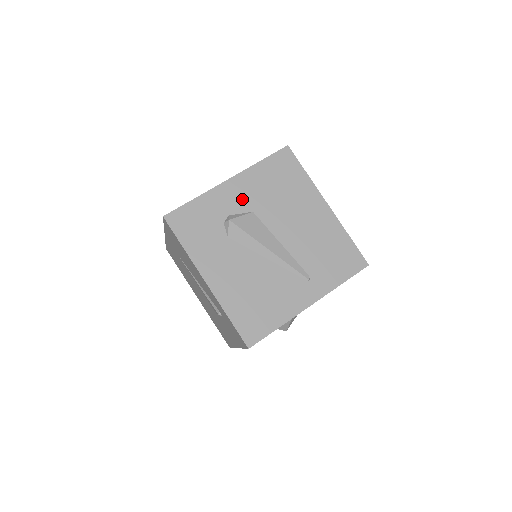
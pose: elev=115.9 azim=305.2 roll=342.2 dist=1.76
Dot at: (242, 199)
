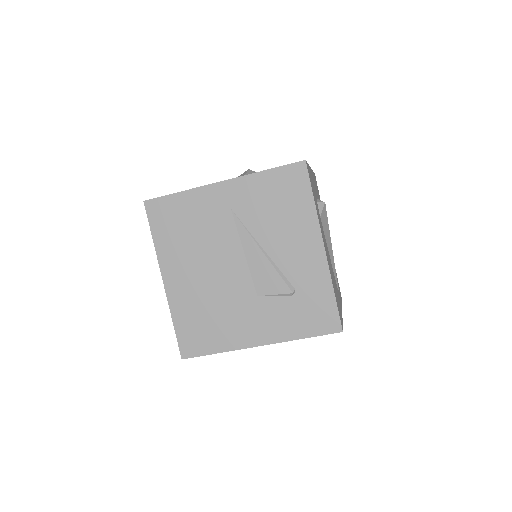
Dot at: (316, 192)
